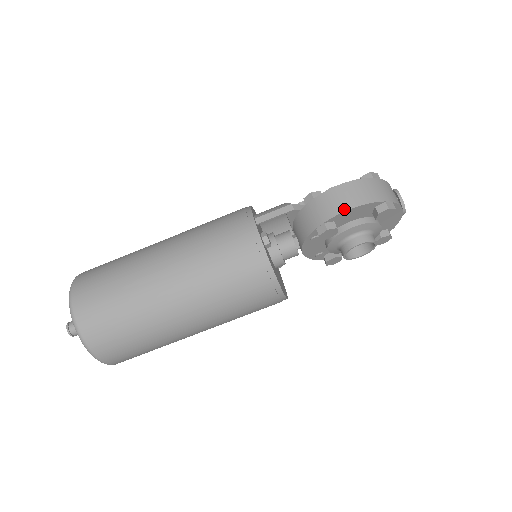
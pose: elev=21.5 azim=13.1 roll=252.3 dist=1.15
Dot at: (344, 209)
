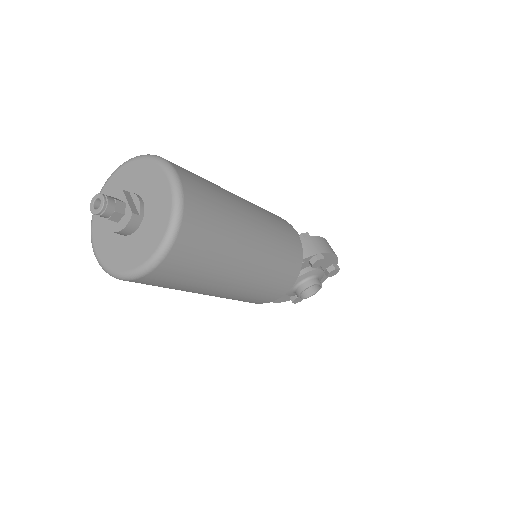
Dot at: (332, 252)
